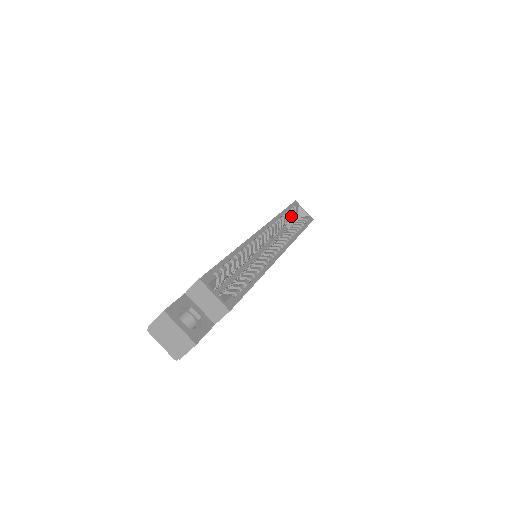
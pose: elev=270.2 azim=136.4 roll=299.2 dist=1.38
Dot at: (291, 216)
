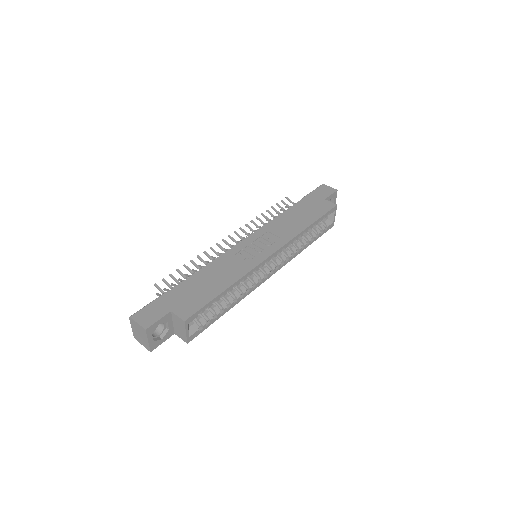
Dot at: occluded
